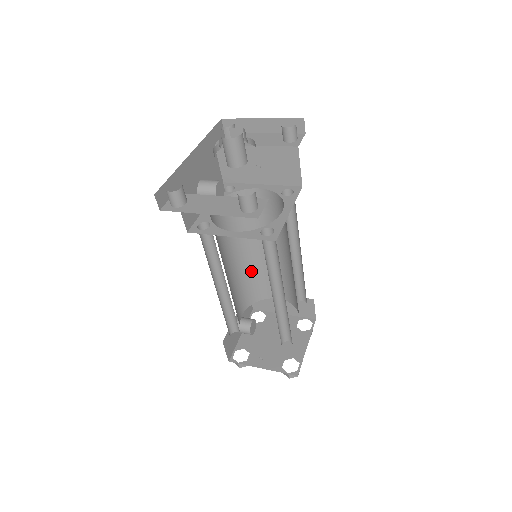
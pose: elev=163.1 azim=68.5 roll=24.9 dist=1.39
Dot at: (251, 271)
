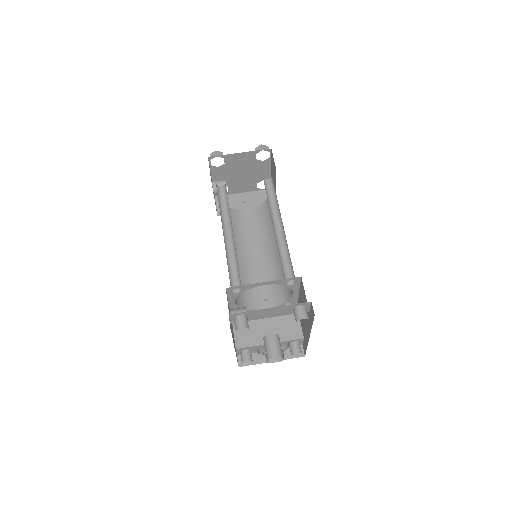
Dot at: occluded
